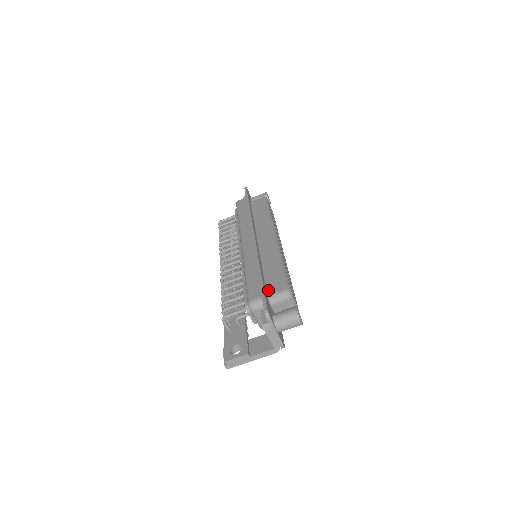
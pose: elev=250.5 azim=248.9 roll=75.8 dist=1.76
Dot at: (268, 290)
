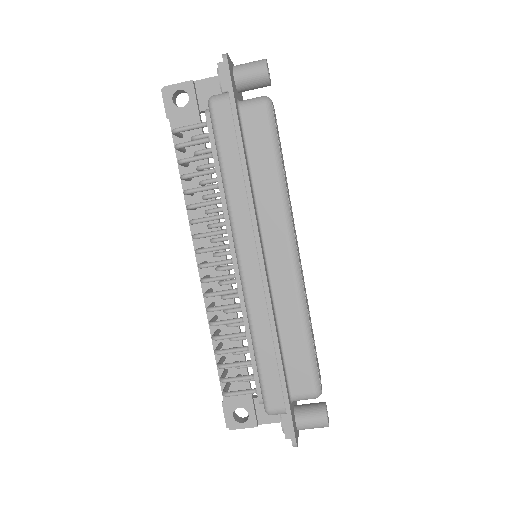
Dot at: (291, 387)
